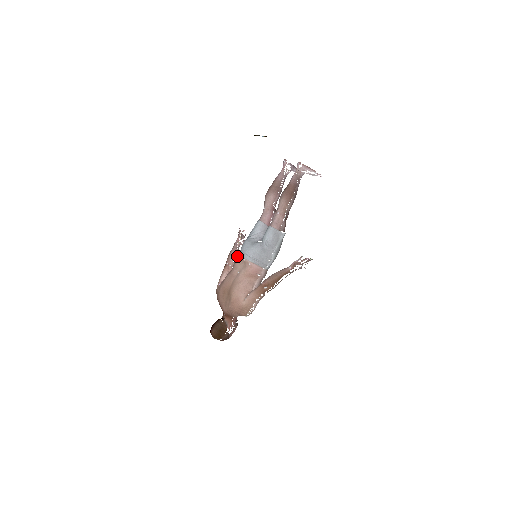
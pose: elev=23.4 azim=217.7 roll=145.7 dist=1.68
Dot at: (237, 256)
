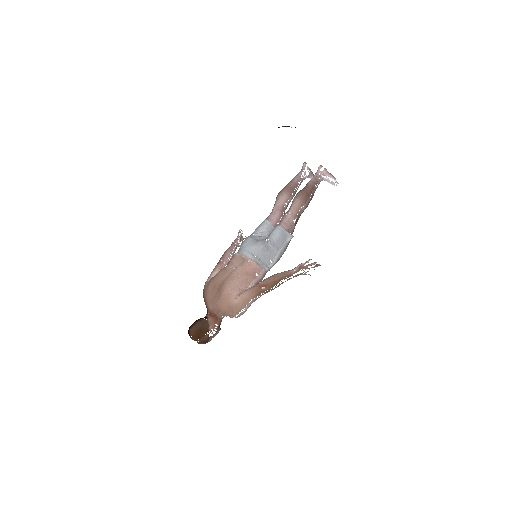
Dot at: occluded
